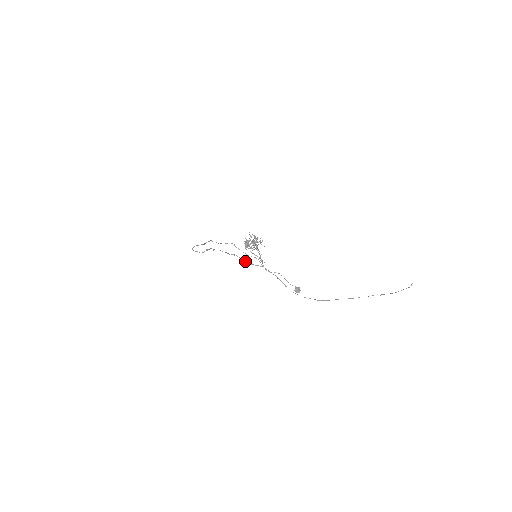
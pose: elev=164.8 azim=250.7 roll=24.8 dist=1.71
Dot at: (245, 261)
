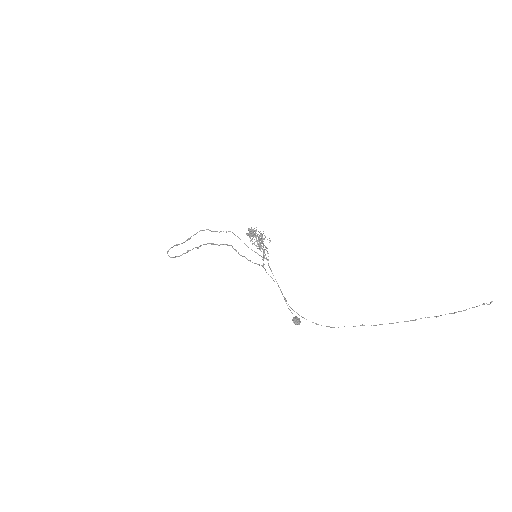
Dot at: occluded
